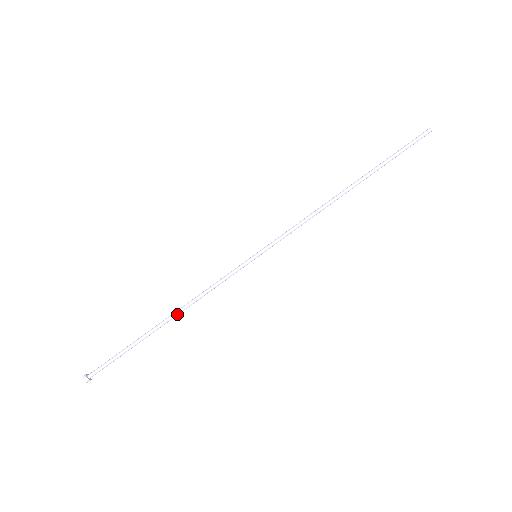
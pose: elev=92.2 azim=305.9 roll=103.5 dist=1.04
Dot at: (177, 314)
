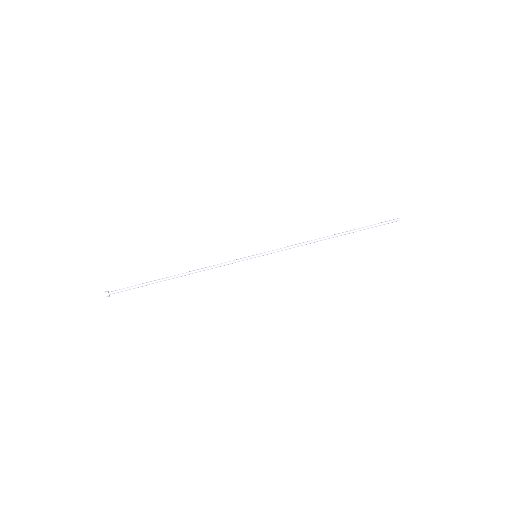
Dot at: (187, 273)
